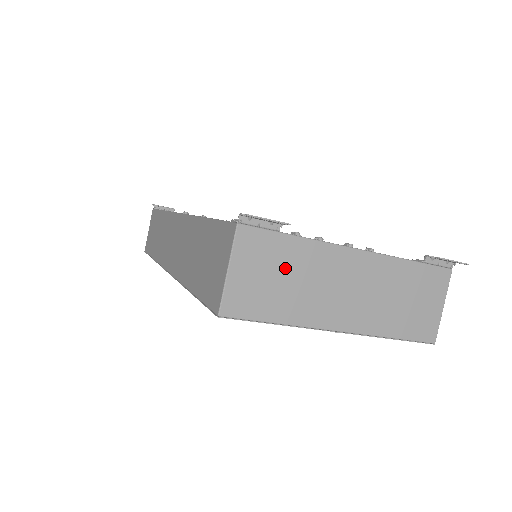
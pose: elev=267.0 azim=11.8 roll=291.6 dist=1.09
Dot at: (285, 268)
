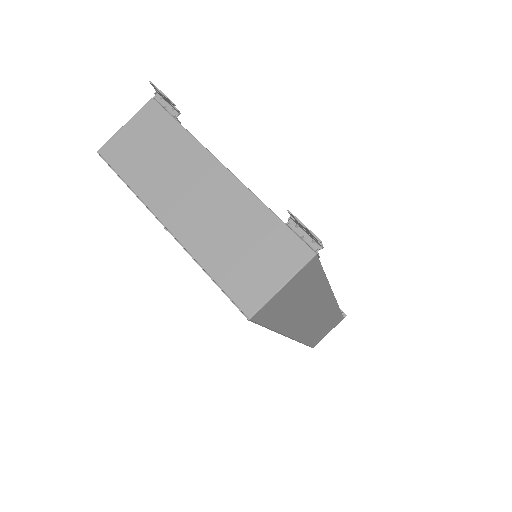
Dot at: (161, 147)
